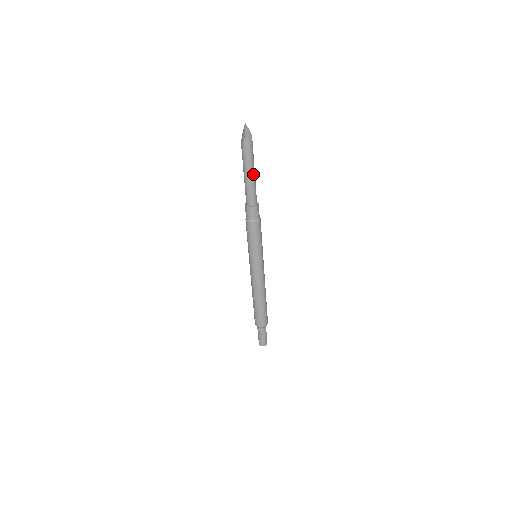
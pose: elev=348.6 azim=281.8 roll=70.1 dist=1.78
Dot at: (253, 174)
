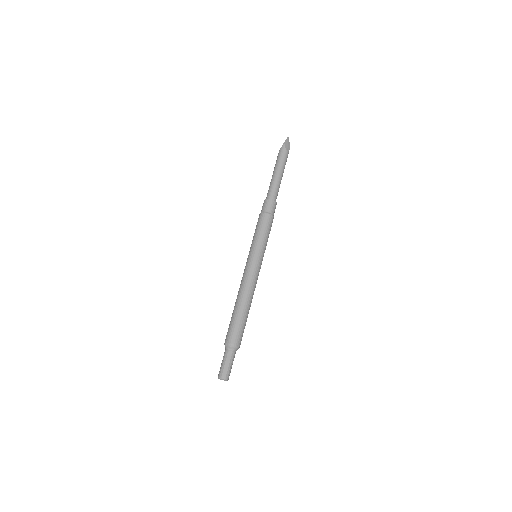
Dot at: (281, 174)
